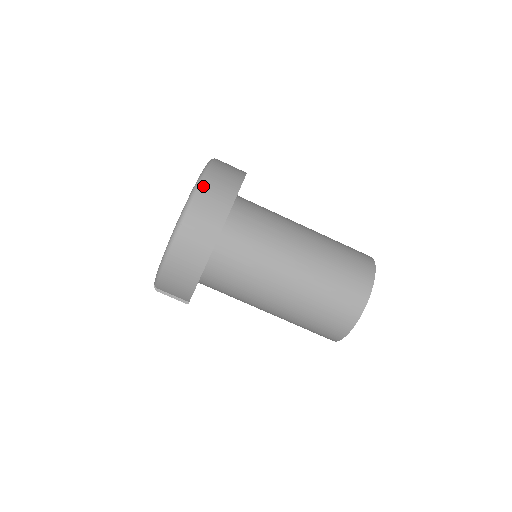
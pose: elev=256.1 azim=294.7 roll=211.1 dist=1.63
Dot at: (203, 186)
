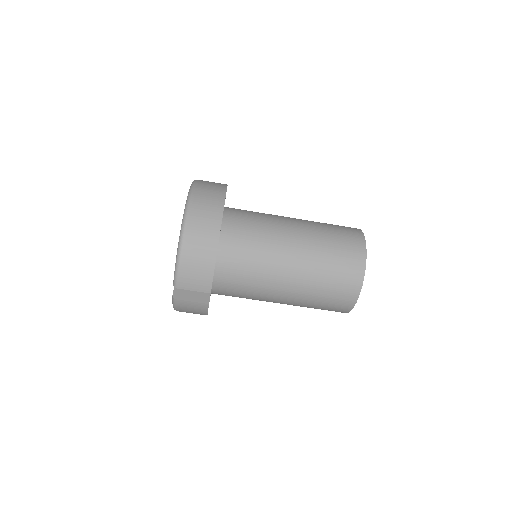
Dot at: (197, 185)
